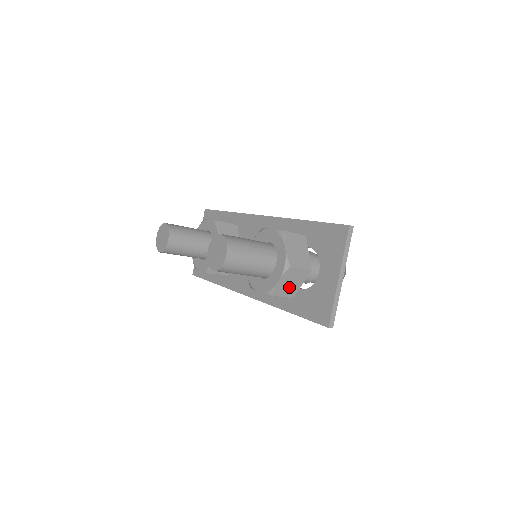
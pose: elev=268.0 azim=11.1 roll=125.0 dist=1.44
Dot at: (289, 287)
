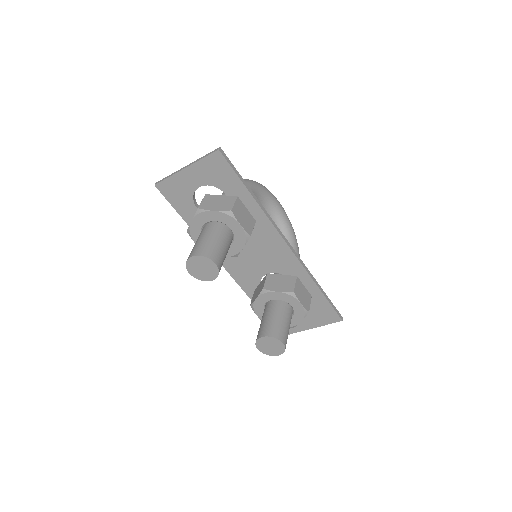
Dot at: occluded
